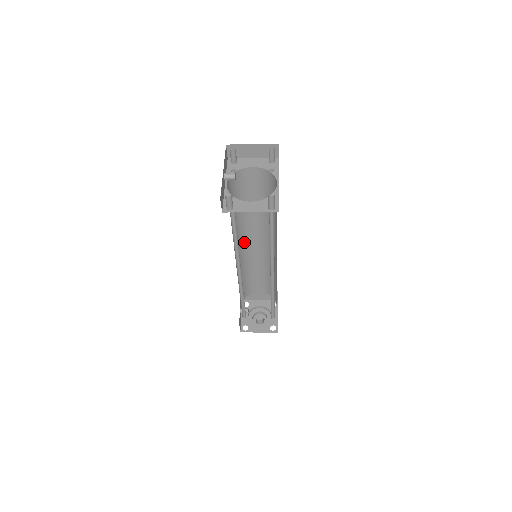
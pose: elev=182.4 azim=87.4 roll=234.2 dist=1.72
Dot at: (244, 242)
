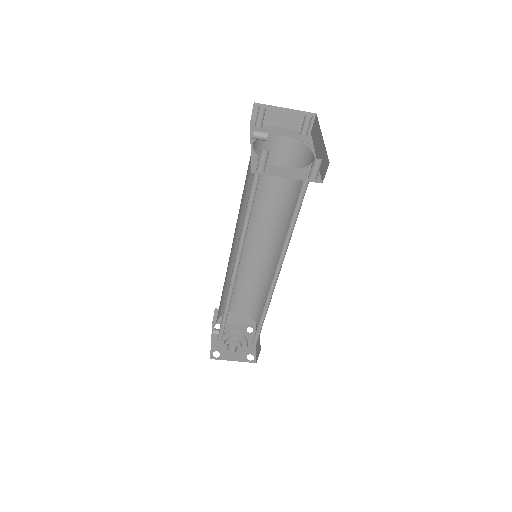
Dot at: occluded
